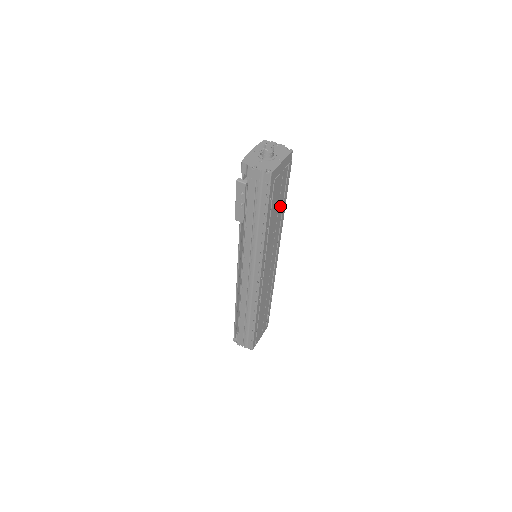
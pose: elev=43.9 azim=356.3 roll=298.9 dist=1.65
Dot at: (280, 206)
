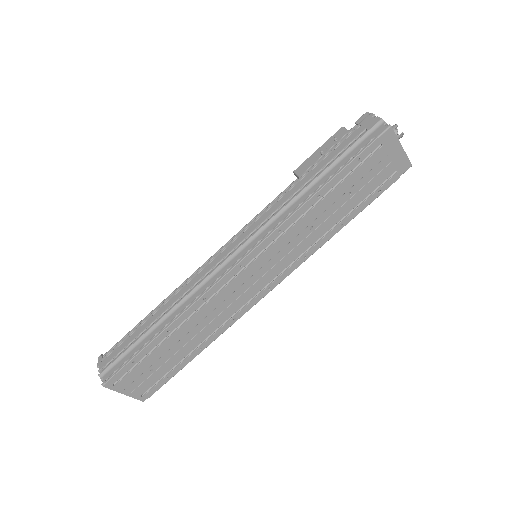
Dot at: (345, 208)
